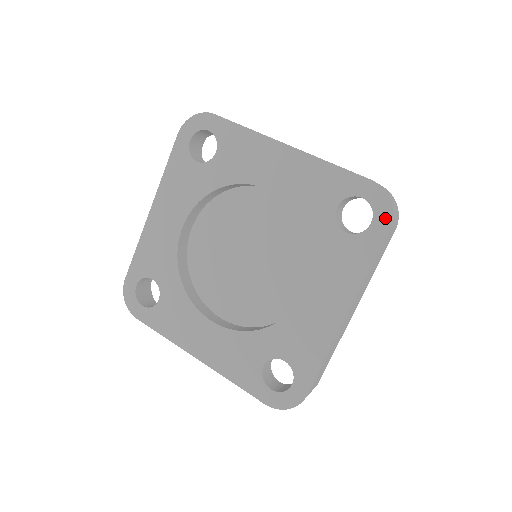
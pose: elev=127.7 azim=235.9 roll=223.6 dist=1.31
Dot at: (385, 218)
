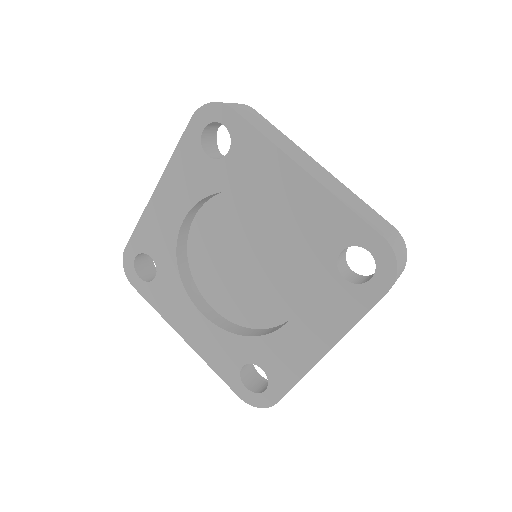
Dot at: (386, 279)
